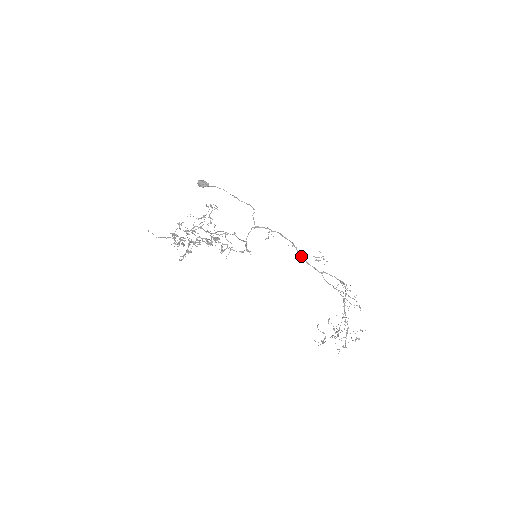
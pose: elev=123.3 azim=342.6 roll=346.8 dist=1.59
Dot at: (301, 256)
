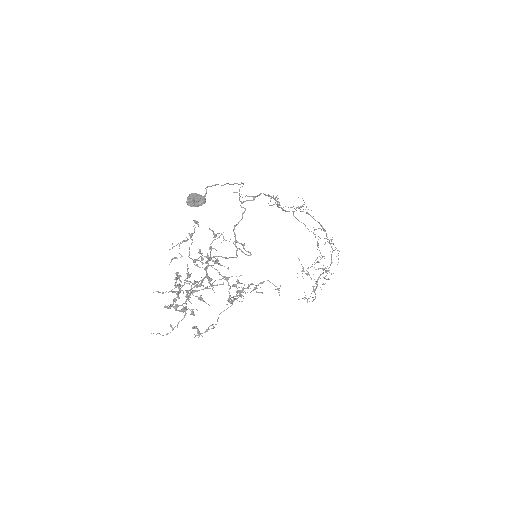
Dot at: (280, 207)
